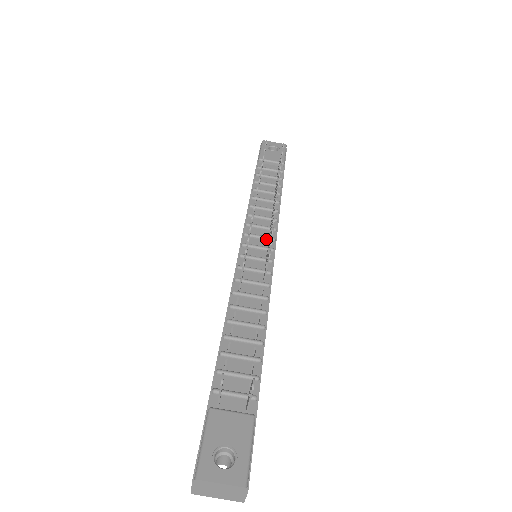
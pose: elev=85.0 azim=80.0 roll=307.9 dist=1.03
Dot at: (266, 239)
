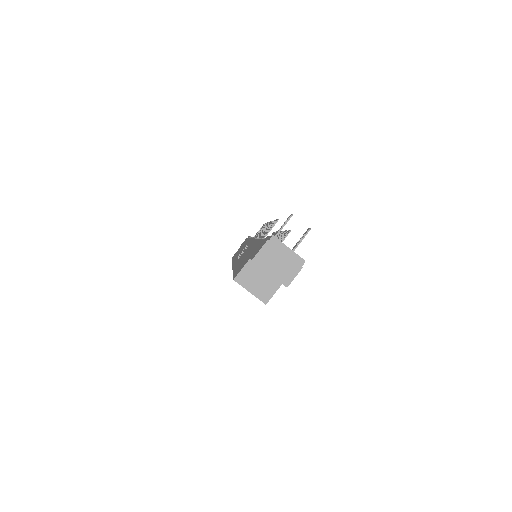
Dot at: occluded
